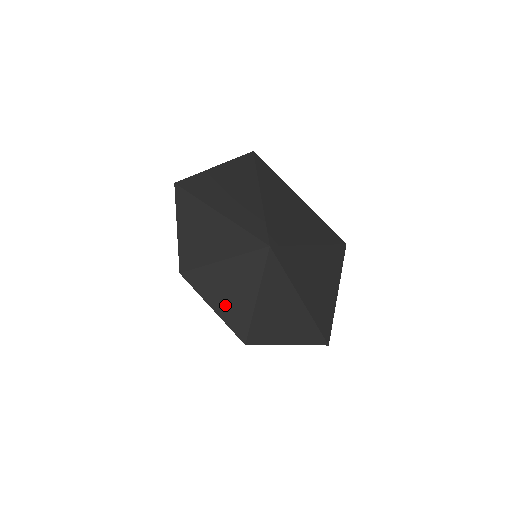
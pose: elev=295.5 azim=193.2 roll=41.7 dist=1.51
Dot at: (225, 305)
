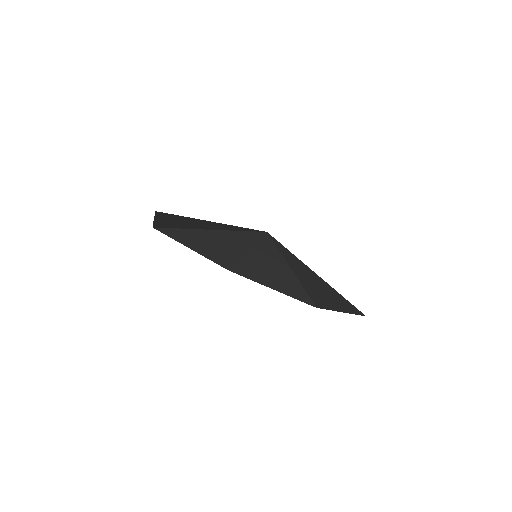
Dot at: (209, 251)
